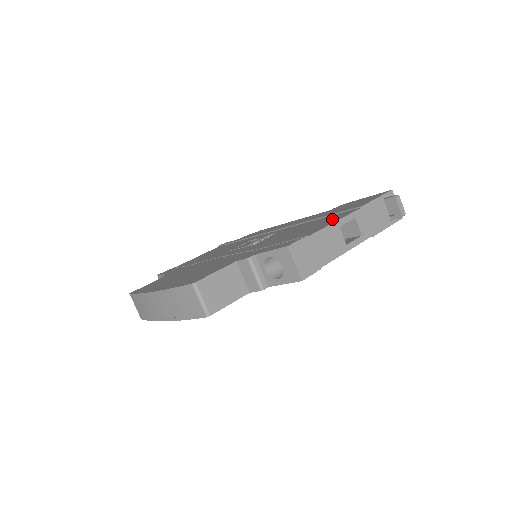
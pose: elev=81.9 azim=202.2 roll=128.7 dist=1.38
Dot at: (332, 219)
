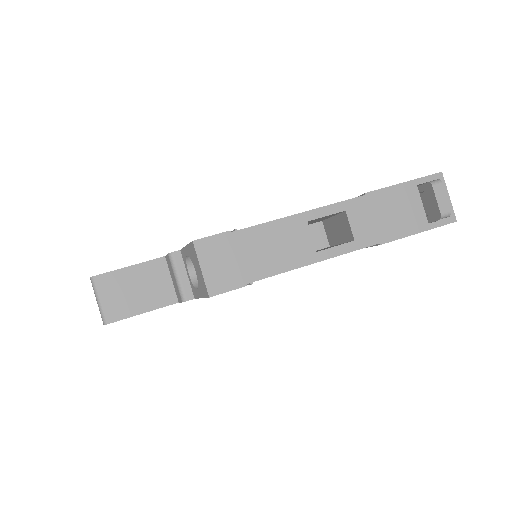
Dot at: occluded
